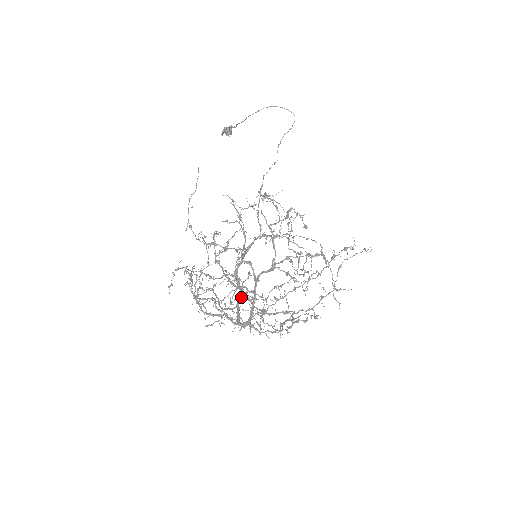
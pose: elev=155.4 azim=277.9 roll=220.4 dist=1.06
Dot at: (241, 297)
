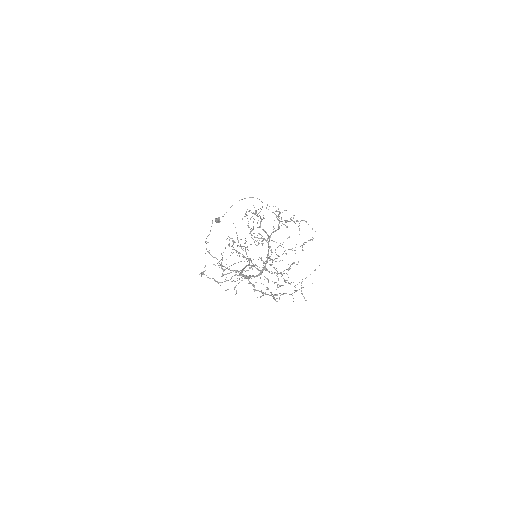
Dot at: occluded
